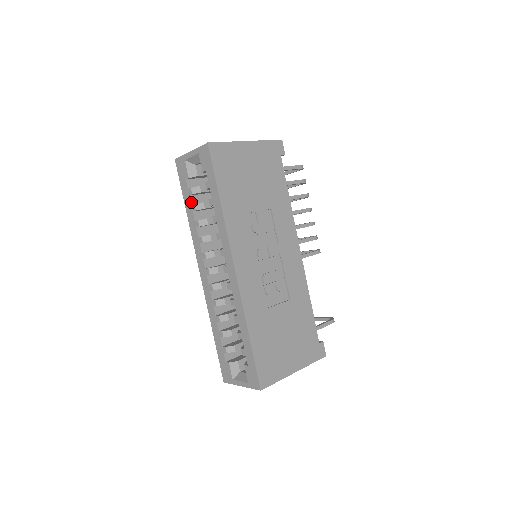
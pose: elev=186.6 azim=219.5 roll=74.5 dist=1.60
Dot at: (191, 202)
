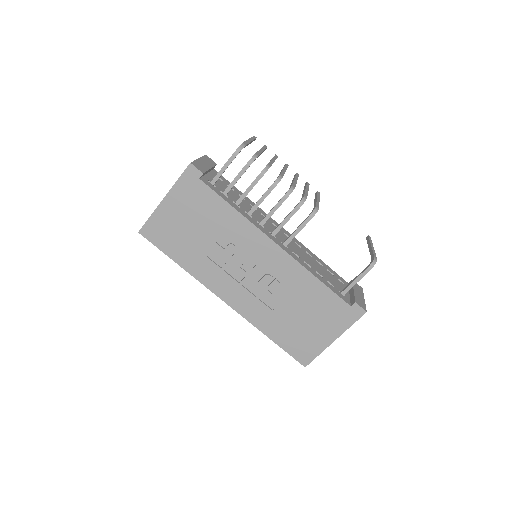
Dot at: occluded
